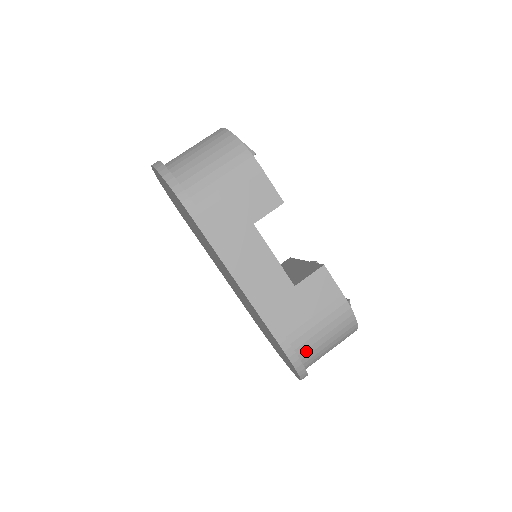
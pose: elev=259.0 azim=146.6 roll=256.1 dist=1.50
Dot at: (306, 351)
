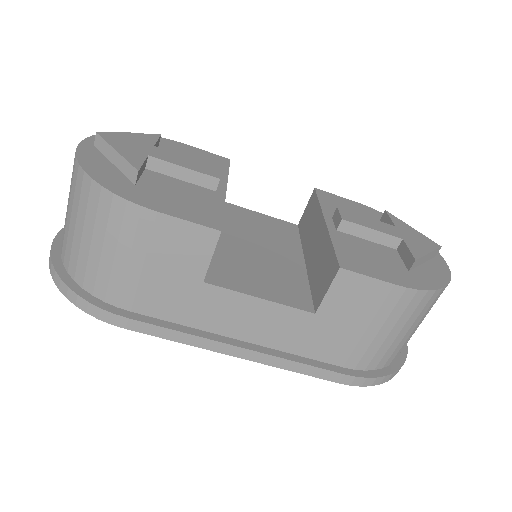
Dot at: (383, 359)
